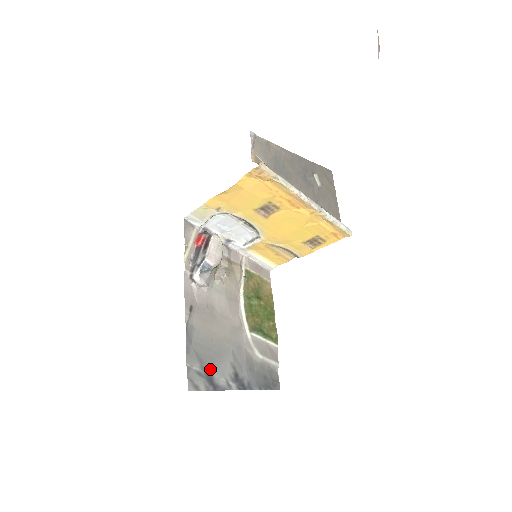
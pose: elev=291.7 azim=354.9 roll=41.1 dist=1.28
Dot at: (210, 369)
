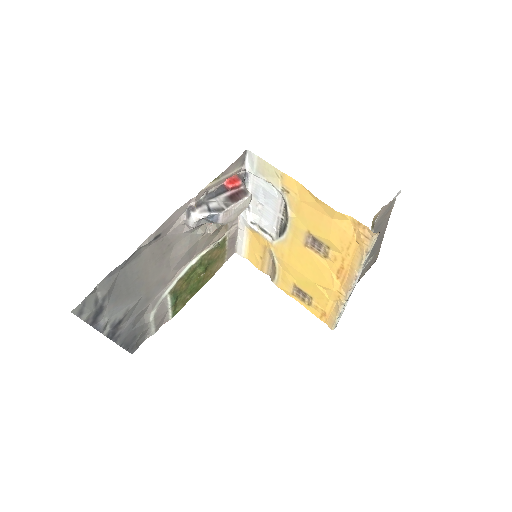
Dot at: (108, 303)
